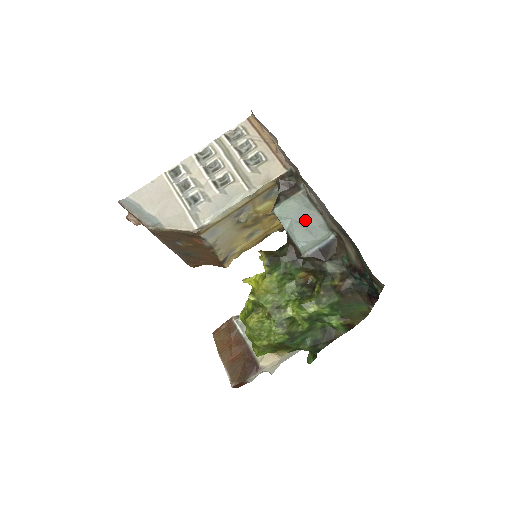
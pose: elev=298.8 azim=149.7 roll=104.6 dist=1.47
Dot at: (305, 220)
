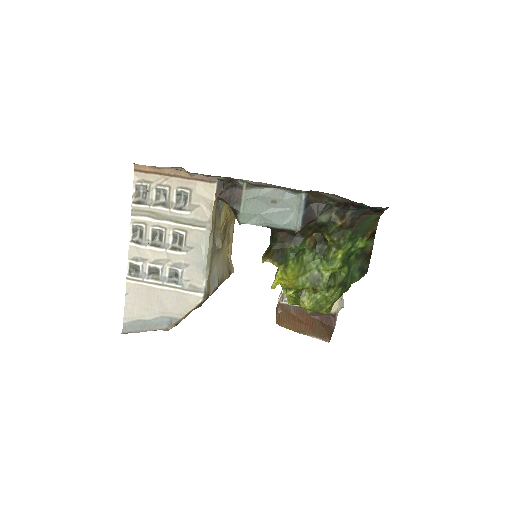
Dot at: (271, 205)
